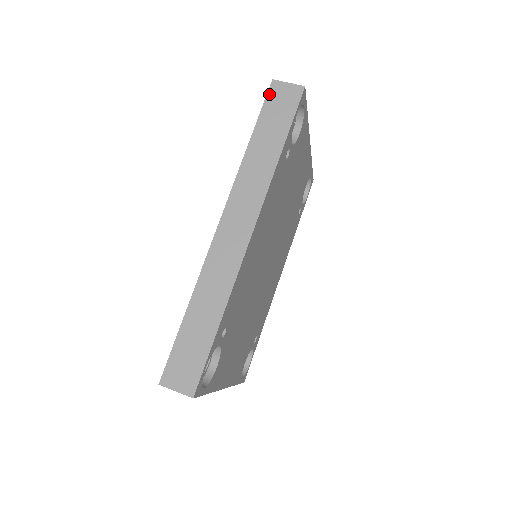
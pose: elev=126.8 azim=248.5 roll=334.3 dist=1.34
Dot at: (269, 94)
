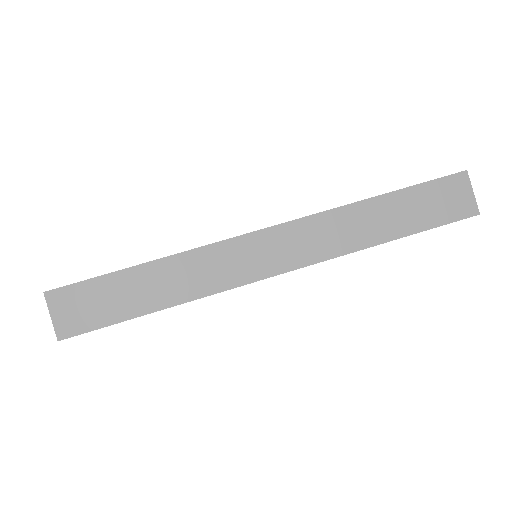
Dot at: (448, 178)
